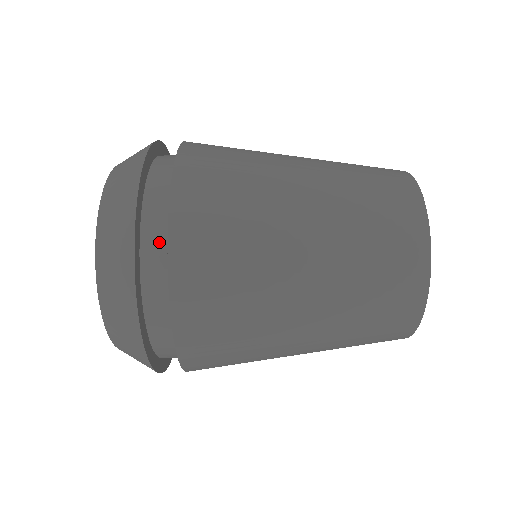
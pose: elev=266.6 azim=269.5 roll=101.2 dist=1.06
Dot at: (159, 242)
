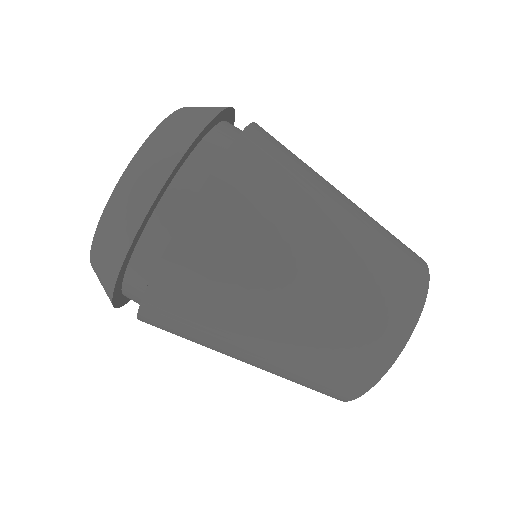
Dot at: (215, 152)
